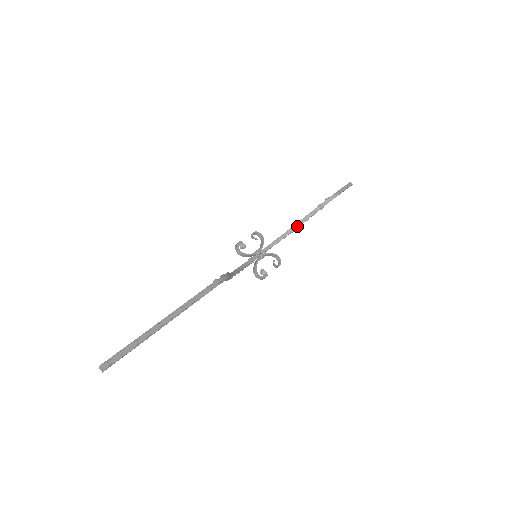
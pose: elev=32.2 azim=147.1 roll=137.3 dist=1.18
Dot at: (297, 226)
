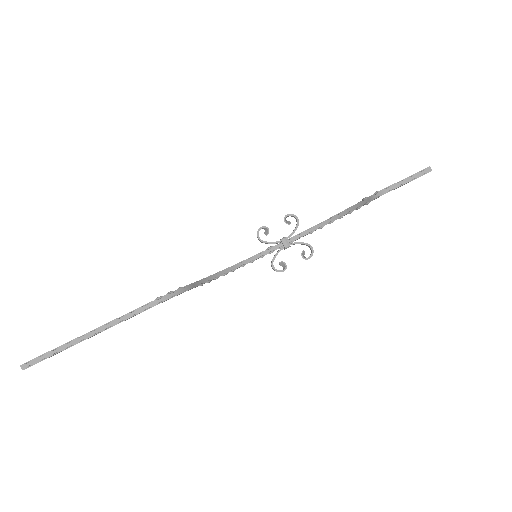
Dot at: (338, 217)
